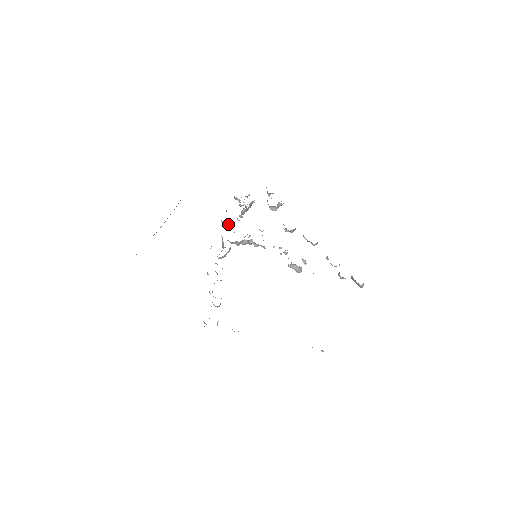
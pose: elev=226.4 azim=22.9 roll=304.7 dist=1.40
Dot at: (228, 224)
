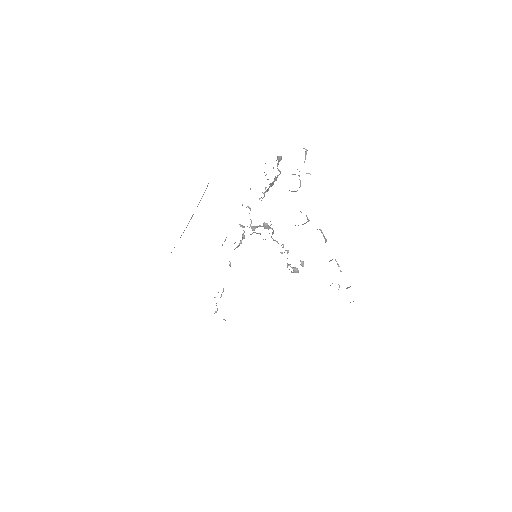
Dot at: occluded
